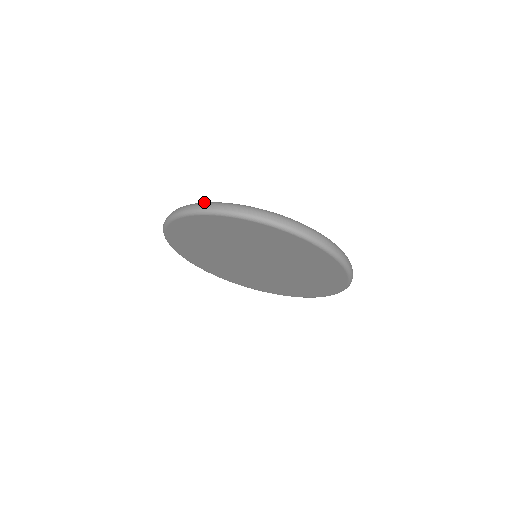
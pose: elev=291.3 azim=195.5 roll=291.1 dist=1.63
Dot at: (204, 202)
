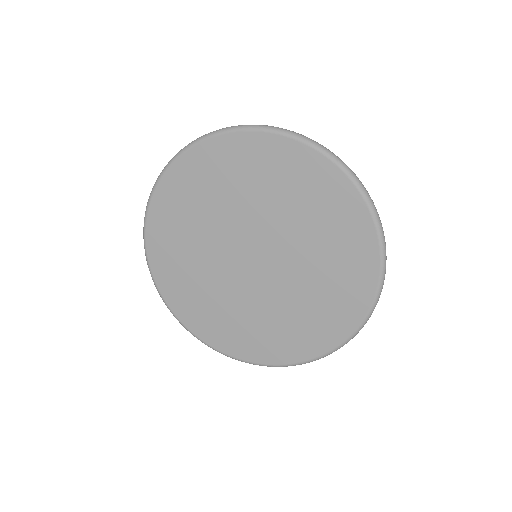
Dot at: occluded
